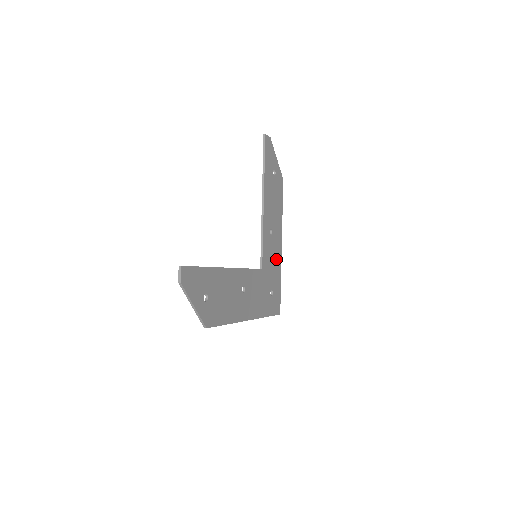
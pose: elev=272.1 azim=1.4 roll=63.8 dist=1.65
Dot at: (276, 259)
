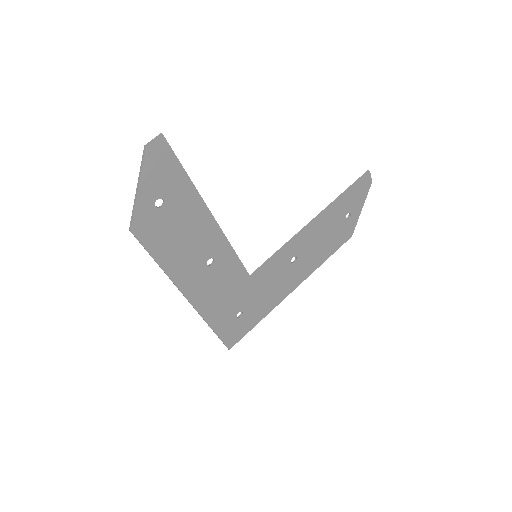
Dot at: (276, 293)
